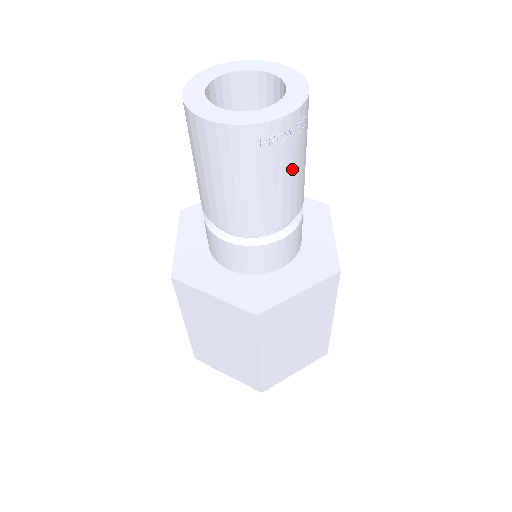
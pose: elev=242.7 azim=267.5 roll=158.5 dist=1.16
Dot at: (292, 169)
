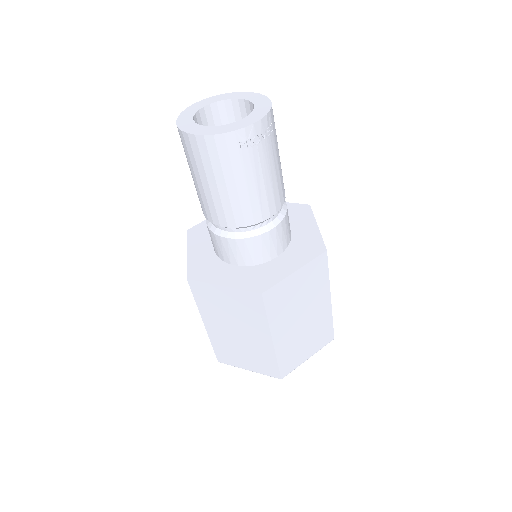
Dot at: (269, 166)
